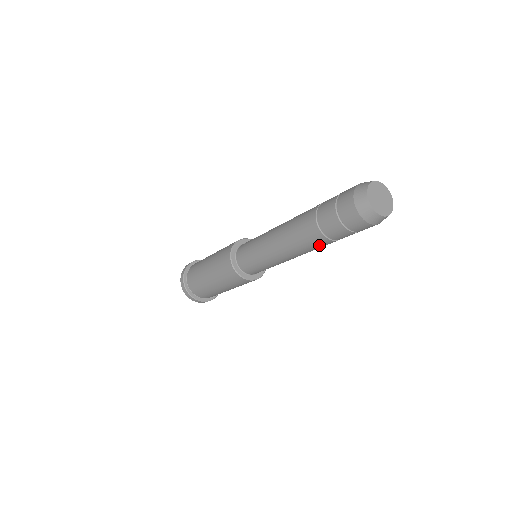
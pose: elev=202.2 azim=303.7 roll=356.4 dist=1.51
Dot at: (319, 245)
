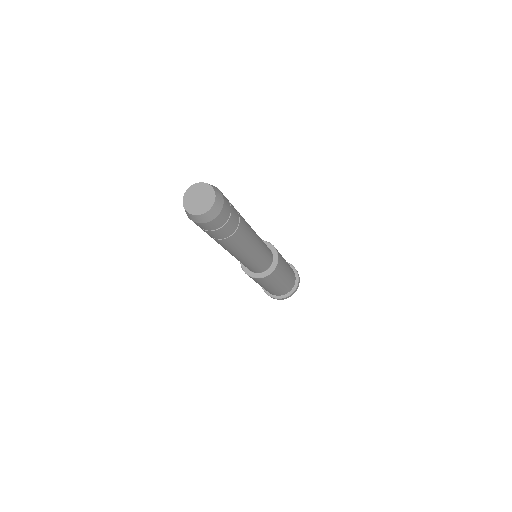
Dot at: (224, 244)
